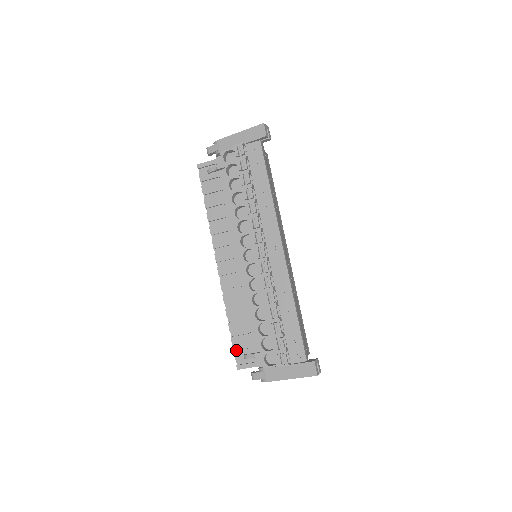
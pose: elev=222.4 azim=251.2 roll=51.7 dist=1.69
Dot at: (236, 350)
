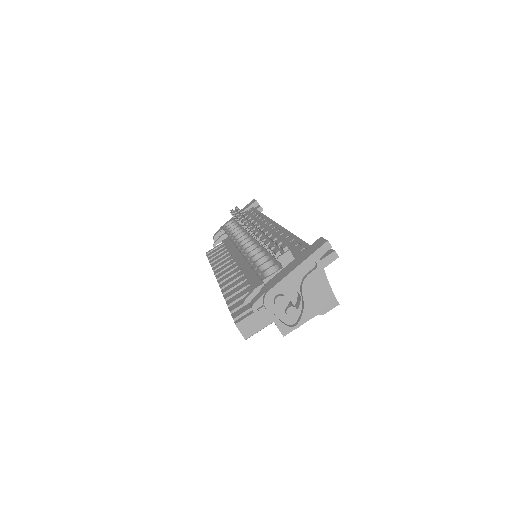
Dot at: (235, 313)
